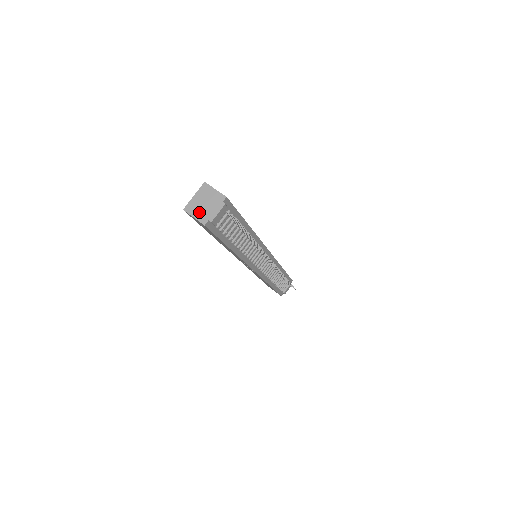
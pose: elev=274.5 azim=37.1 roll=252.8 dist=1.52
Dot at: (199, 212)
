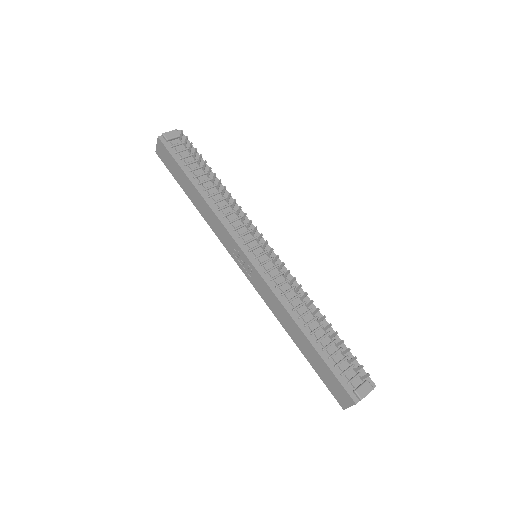
Dot at: occluded
